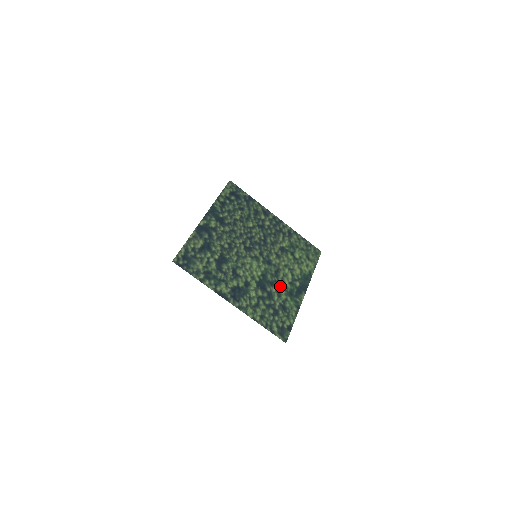
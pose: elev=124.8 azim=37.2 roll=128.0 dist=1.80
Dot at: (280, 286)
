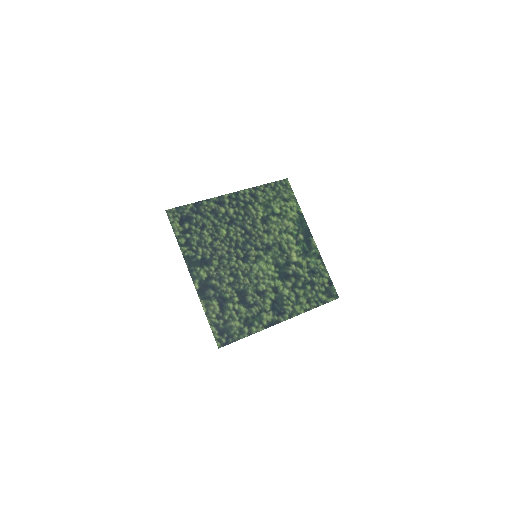
Dot at: (294, 257)
